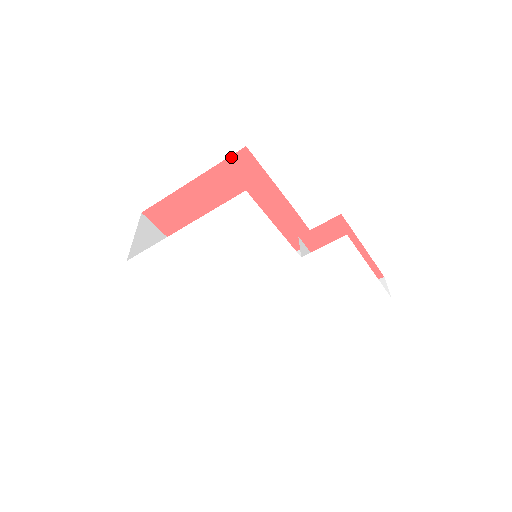
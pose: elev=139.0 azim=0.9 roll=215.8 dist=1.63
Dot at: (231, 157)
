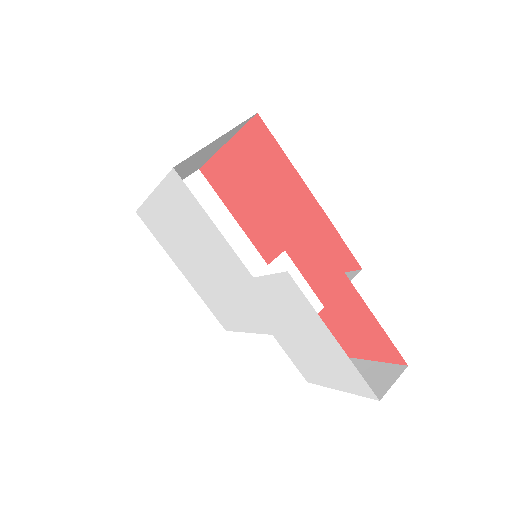
Dot at: (248, 124)
